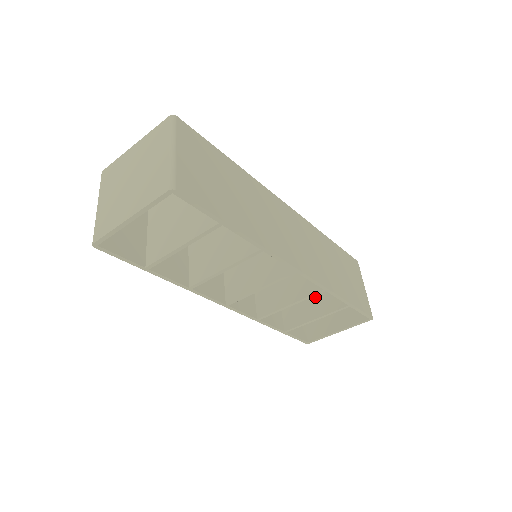
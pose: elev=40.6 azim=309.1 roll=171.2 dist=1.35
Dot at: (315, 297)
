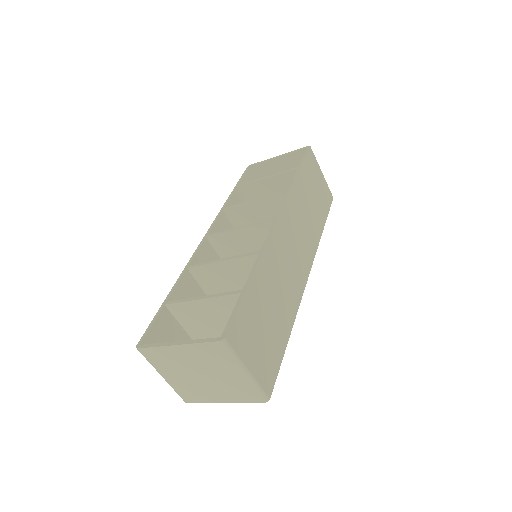
Dot at: occluded
